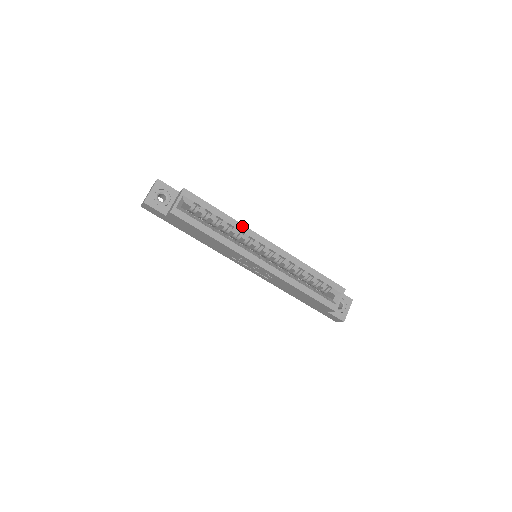
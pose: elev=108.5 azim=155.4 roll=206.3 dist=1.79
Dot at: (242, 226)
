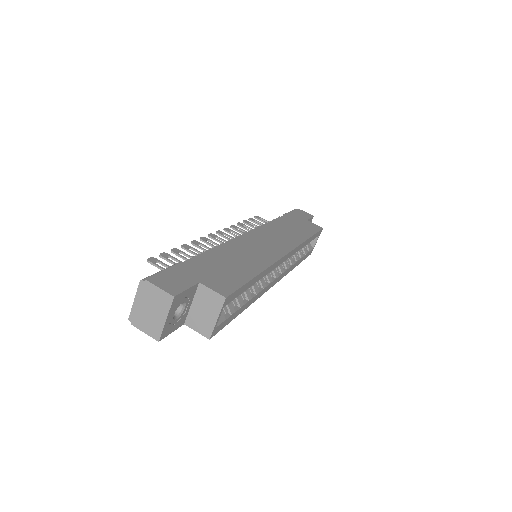
Dot at: (271, 267)
